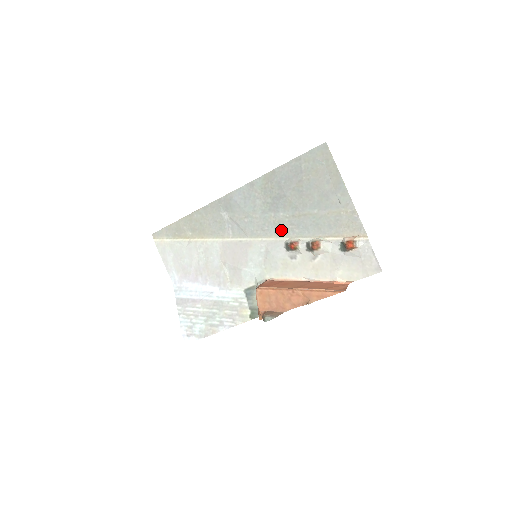
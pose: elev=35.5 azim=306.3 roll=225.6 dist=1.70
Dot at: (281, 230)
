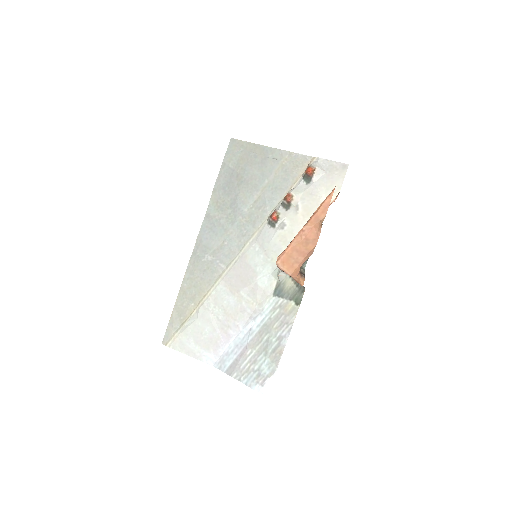
Dot at: (256, 220)
